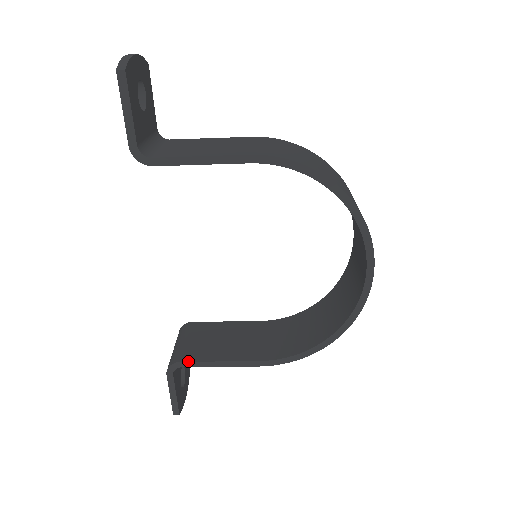
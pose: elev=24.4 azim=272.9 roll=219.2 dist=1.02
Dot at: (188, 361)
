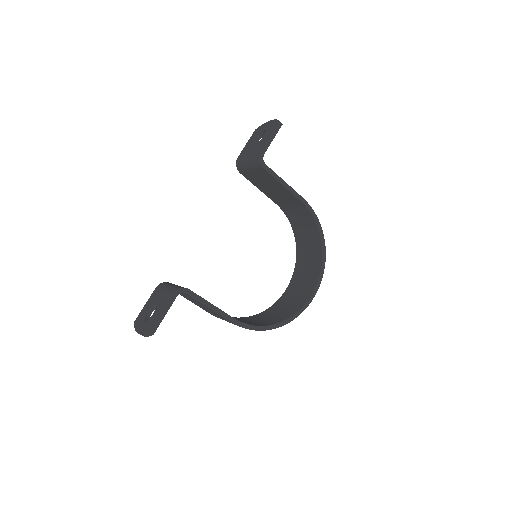
Dot at: occluded
